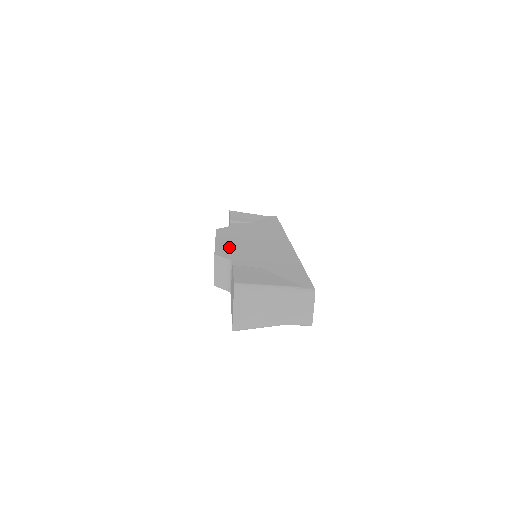
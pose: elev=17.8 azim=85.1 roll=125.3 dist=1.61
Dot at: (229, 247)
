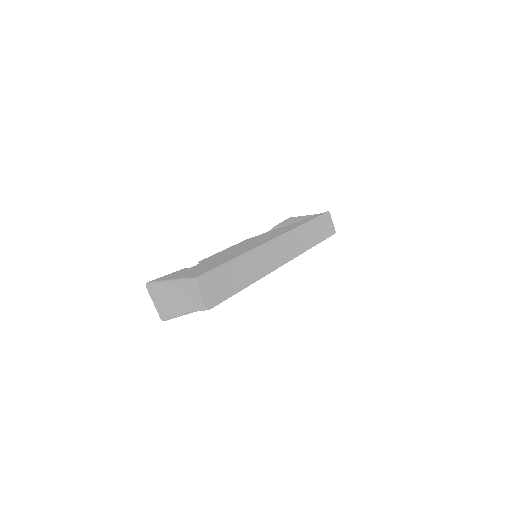
Dot at: (220, 253)
